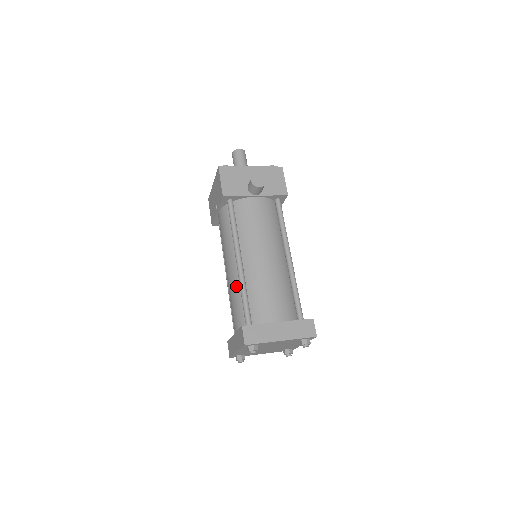
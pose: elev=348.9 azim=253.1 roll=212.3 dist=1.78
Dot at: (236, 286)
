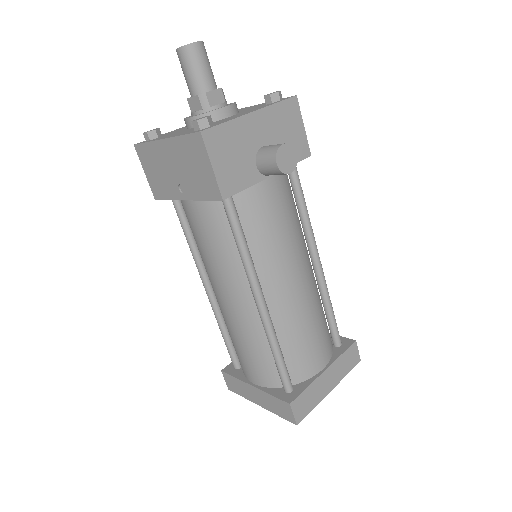
Dot at: (254, 332)
